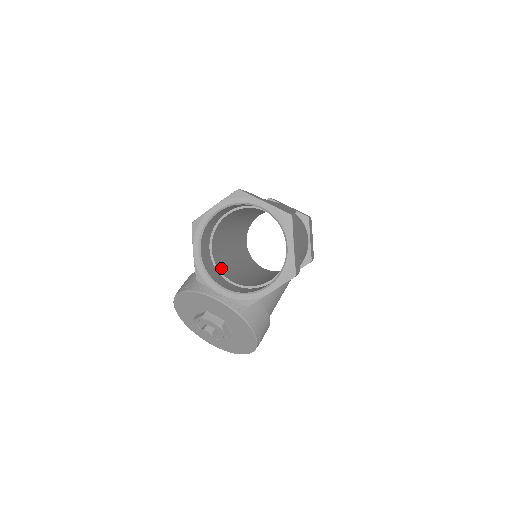
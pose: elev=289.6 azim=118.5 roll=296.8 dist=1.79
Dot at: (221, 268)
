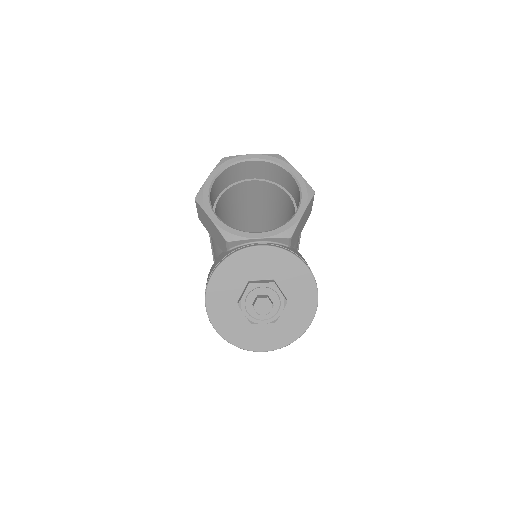
Dot at: occluded
